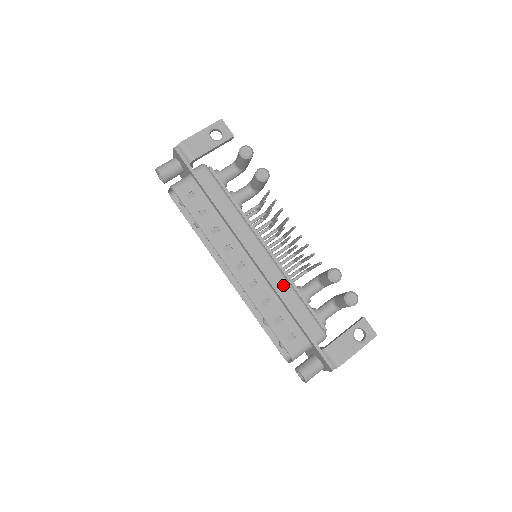
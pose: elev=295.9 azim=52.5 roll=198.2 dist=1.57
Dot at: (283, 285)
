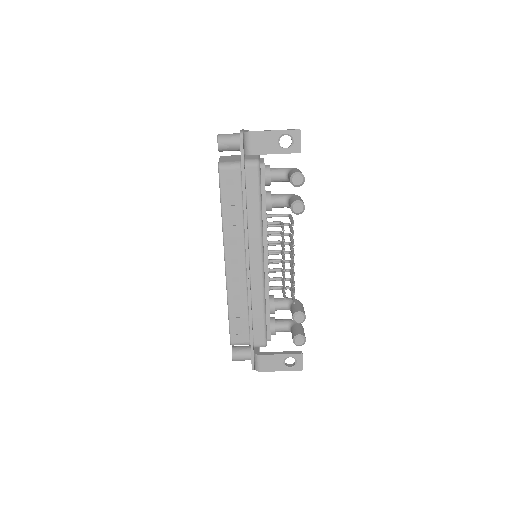
Dot at: (258, 295)
